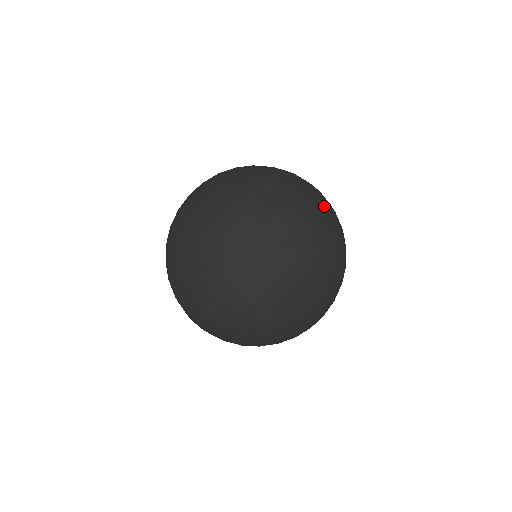
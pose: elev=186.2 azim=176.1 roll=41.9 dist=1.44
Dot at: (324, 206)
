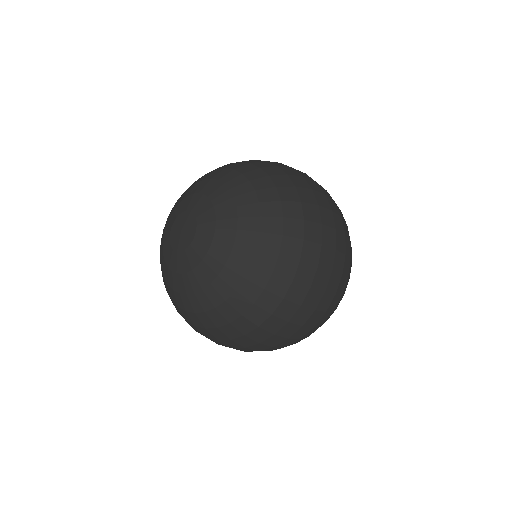
Dot at: occluded
